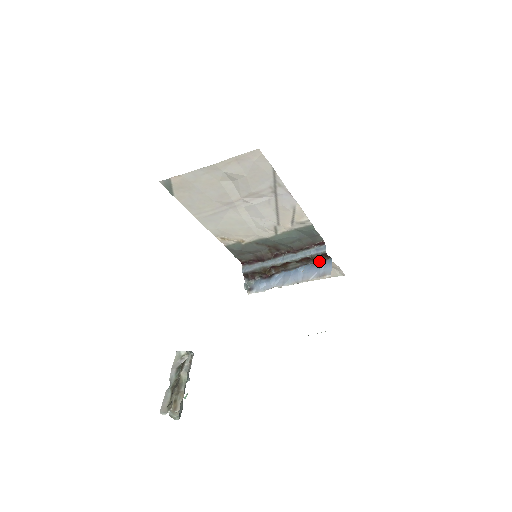
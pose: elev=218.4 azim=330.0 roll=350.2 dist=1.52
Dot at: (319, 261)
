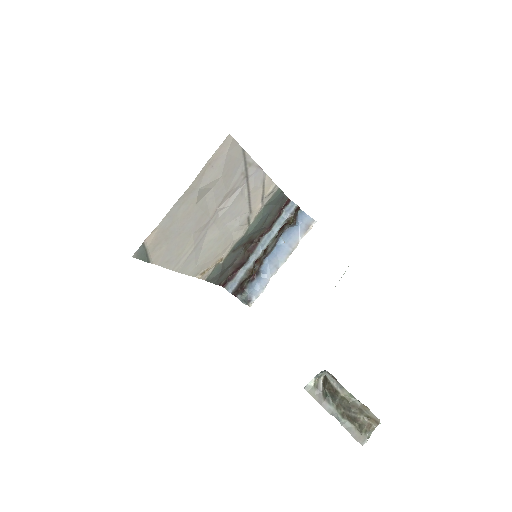
Dot at: (294, 220)
